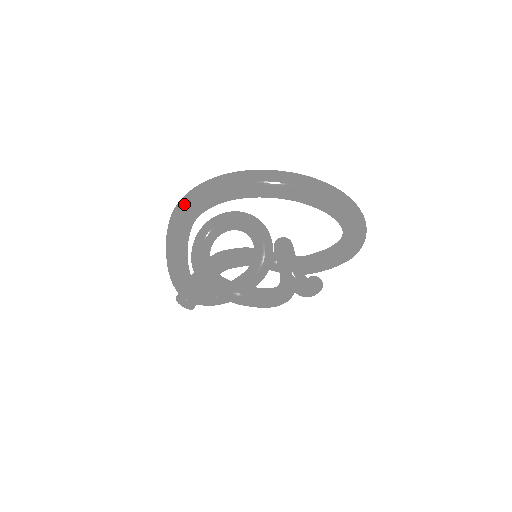
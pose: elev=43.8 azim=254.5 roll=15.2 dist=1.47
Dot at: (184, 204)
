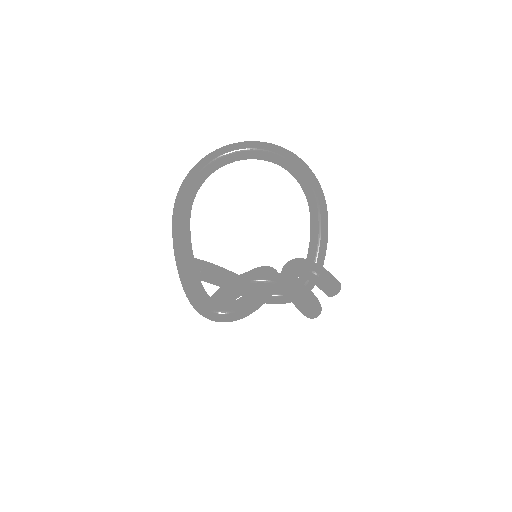
Dot at: (178, 192)
